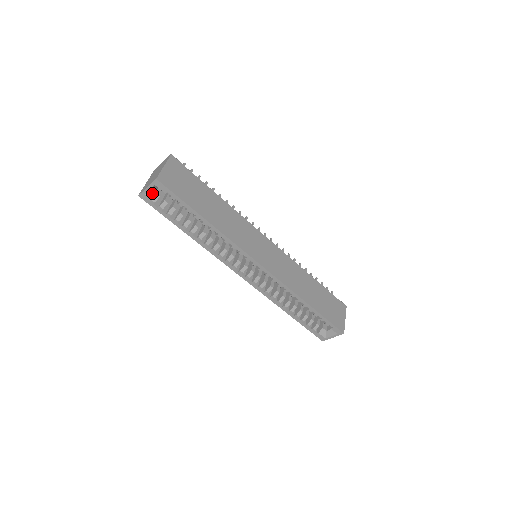
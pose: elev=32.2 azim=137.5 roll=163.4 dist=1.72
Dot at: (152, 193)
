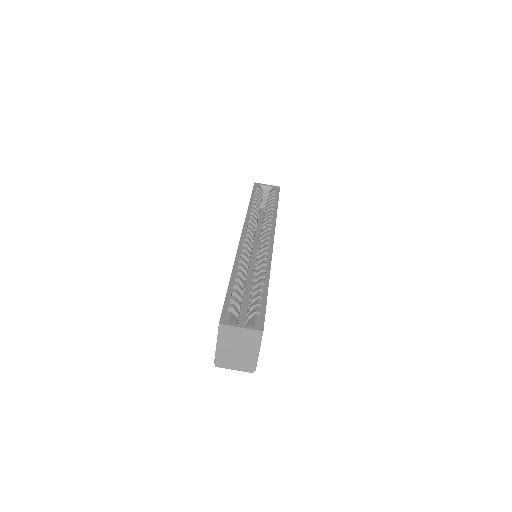
Dot at: (262, 189)
